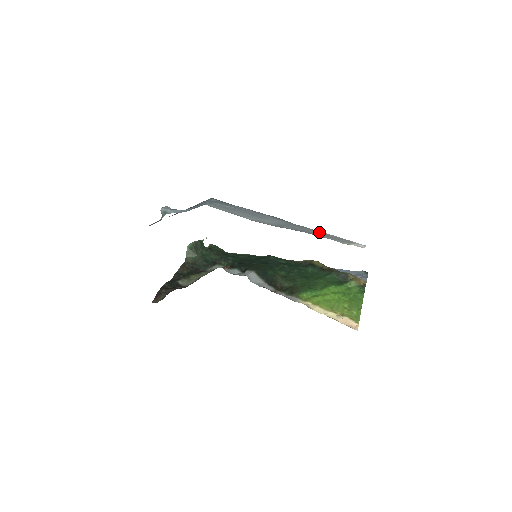
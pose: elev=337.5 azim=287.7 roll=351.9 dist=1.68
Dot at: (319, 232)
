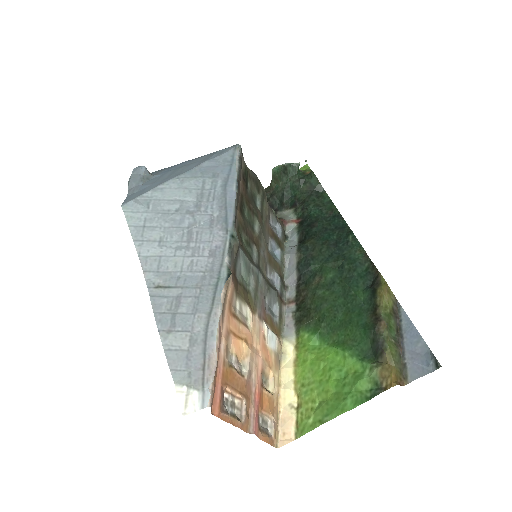
Dot at: (205, 325)
